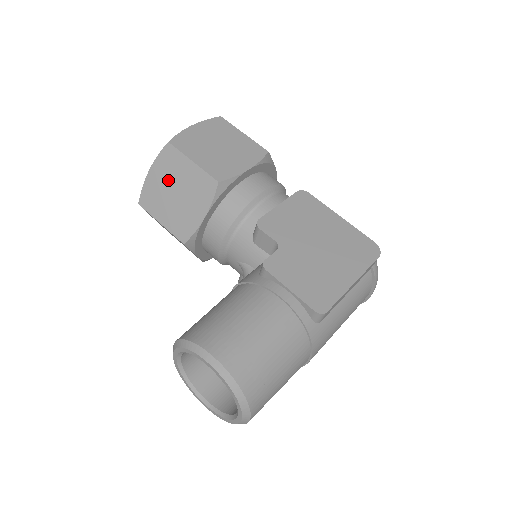
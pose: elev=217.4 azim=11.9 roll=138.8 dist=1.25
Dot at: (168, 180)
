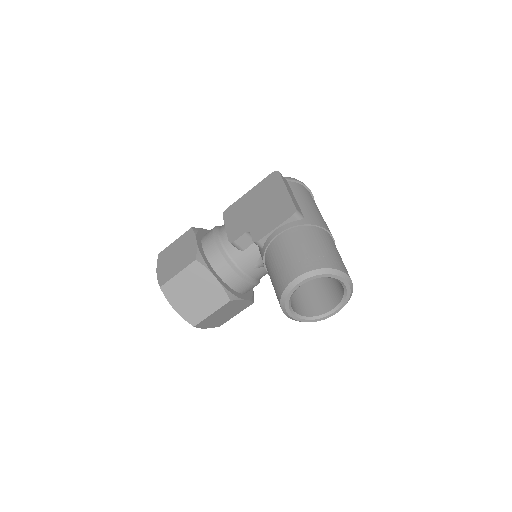
Dot at: (184, 297)
